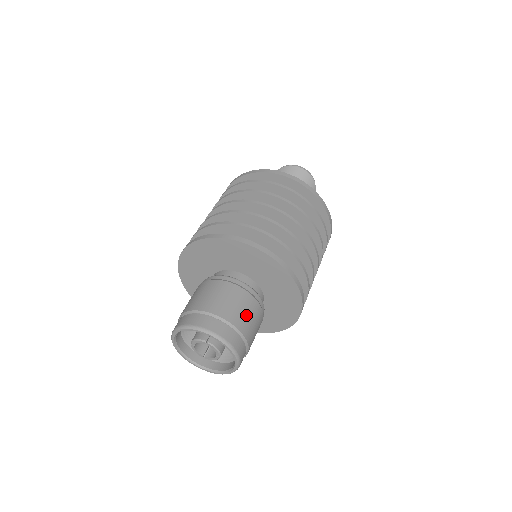
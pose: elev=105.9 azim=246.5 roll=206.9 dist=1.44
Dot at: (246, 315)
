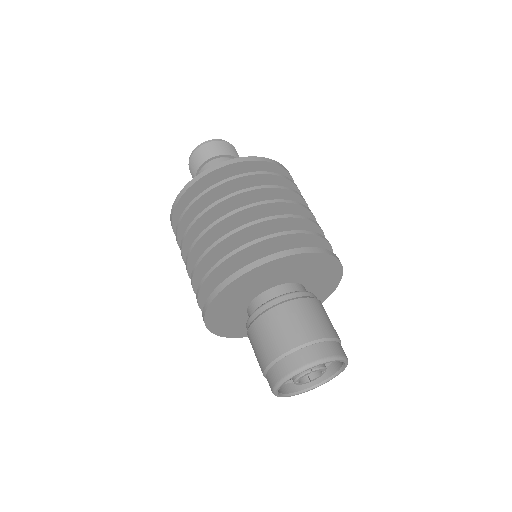
Dot at: (319, 319)
